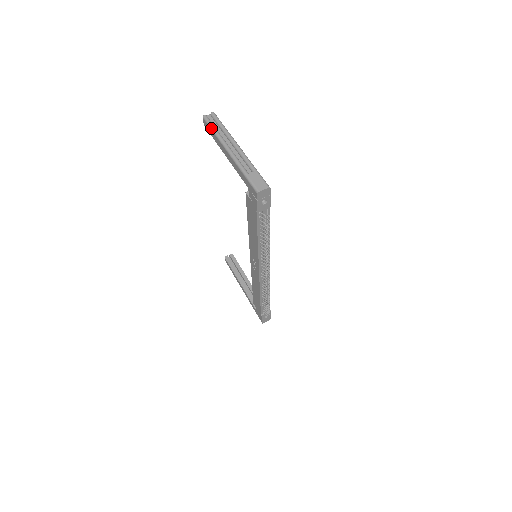
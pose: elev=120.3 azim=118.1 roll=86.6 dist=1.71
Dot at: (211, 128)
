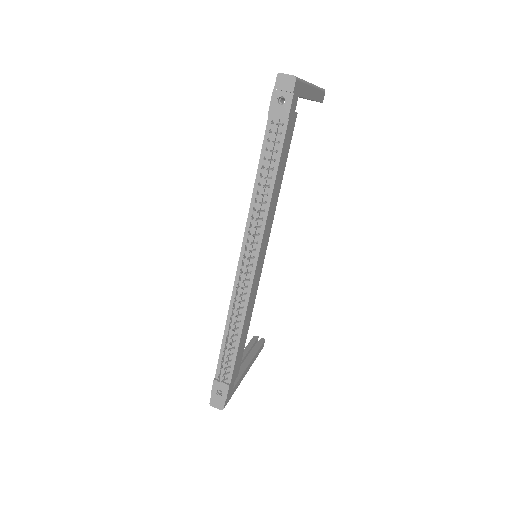
Dot at: occluded
